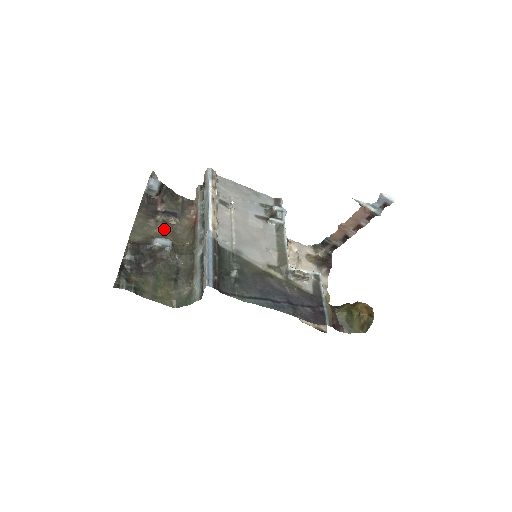
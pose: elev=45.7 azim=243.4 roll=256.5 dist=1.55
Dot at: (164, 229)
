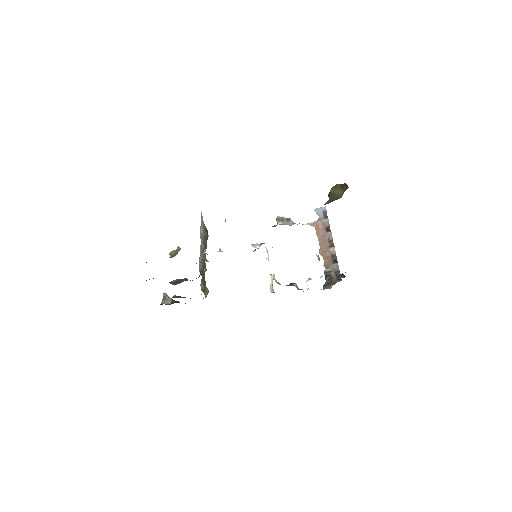
Dot at: (182, 297)
